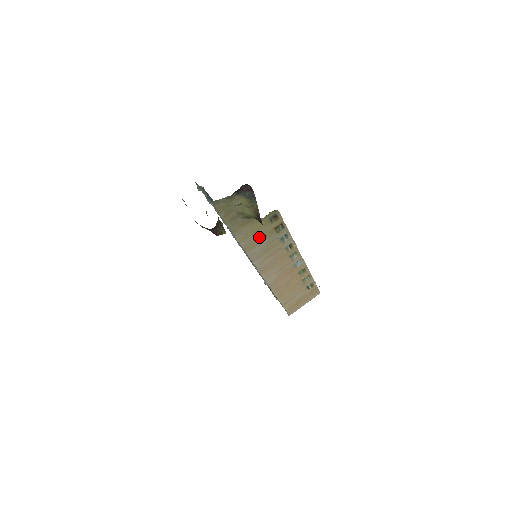
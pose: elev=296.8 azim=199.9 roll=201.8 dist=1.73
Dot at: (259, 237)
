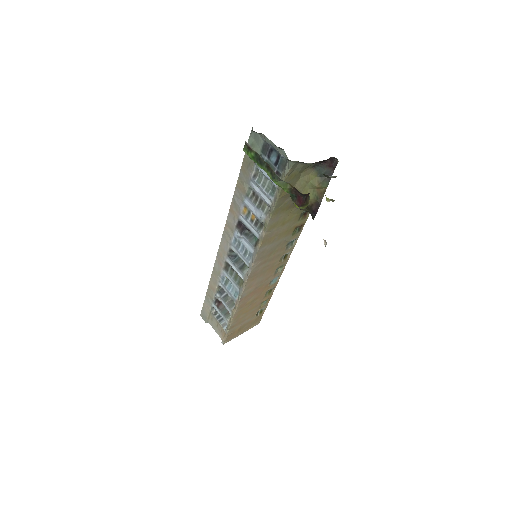
Dot at: (280, 232)
